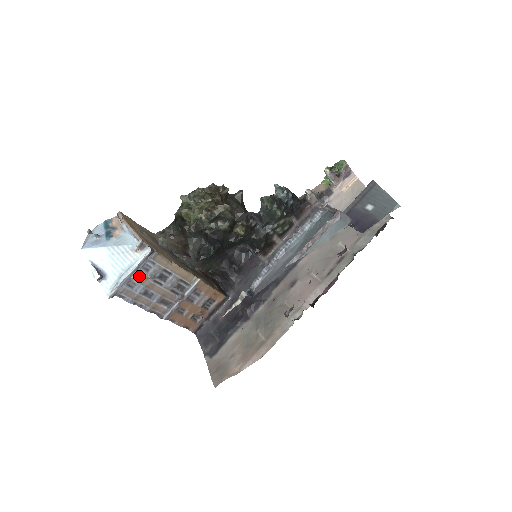
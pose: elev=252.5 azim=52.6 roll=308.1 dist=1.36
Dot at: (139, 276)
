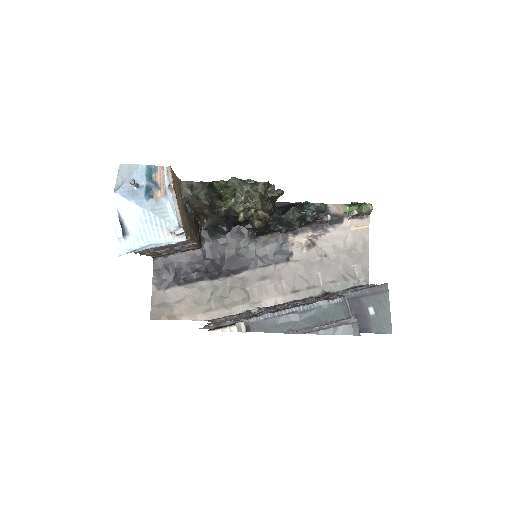
Dot at: occluded
